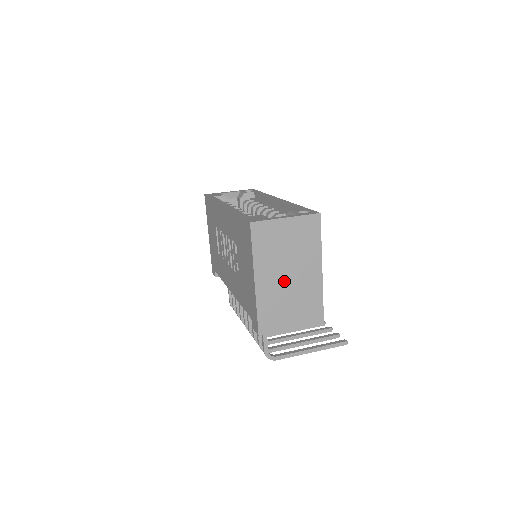
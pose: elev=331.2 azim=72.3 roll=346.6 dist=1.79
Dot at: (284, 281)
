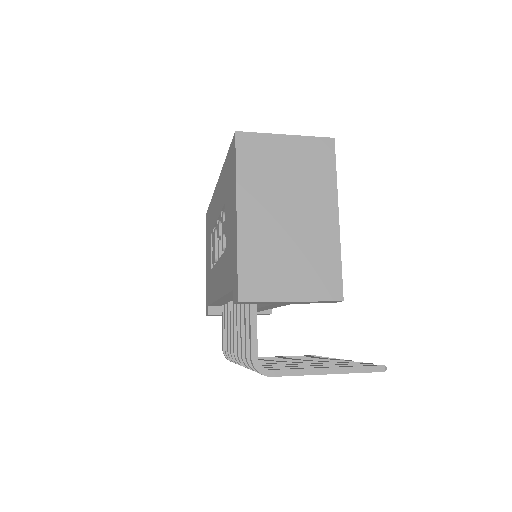
Dot at: (281, 222)
